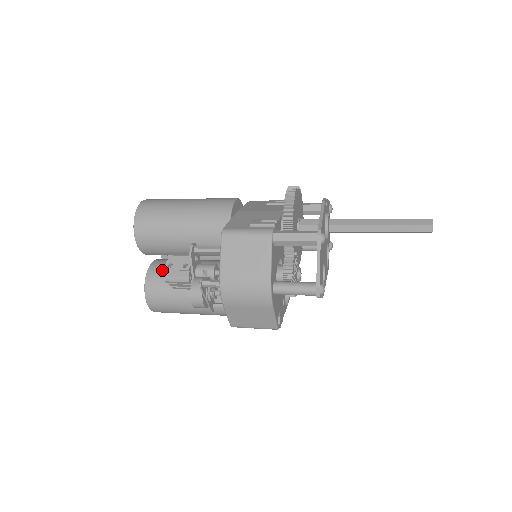
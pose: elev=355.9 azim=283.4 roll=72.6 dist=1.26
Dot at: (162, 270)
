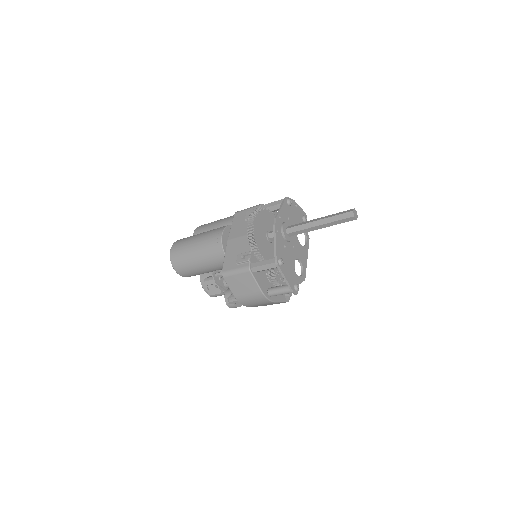
Dot at: occluded
